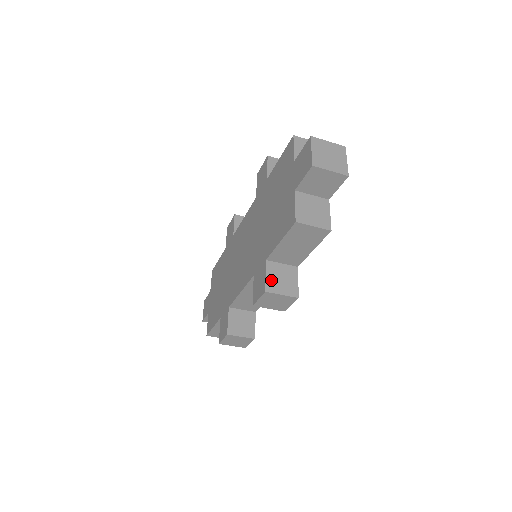
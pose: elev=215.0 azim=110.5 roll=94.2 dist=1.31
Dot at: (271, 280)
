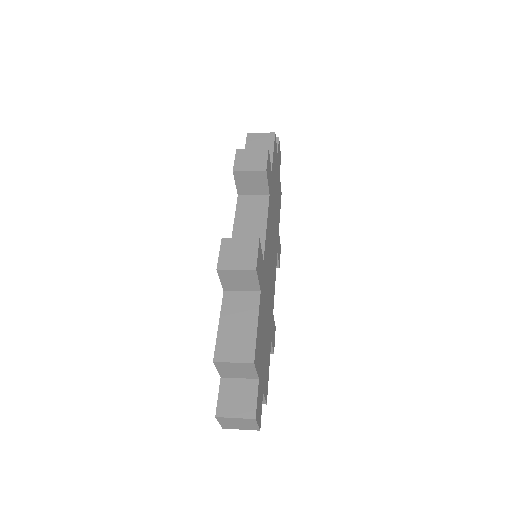
Dot at: occluded
